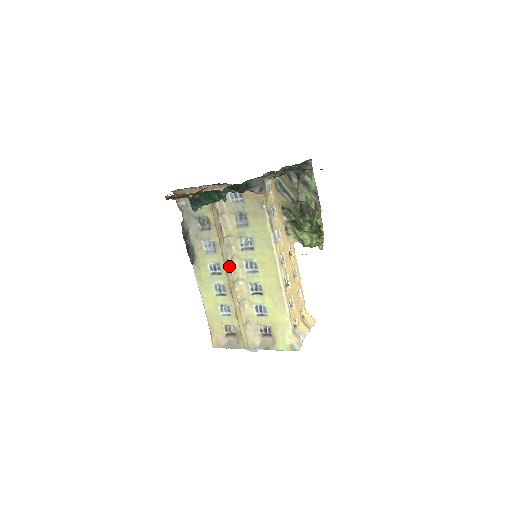
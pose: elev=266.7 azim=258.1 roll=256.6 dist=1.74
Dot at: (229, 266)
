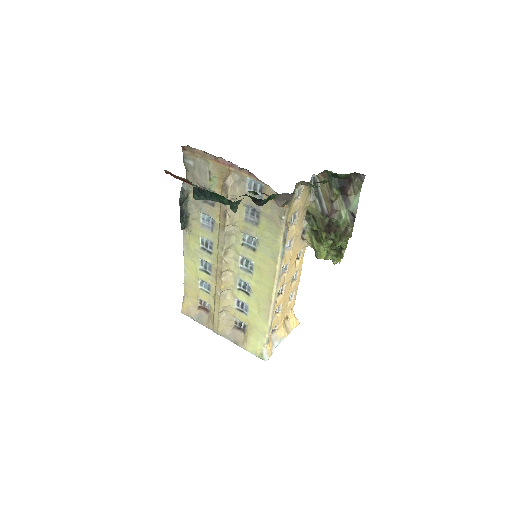
Dot at: (222, 255)
